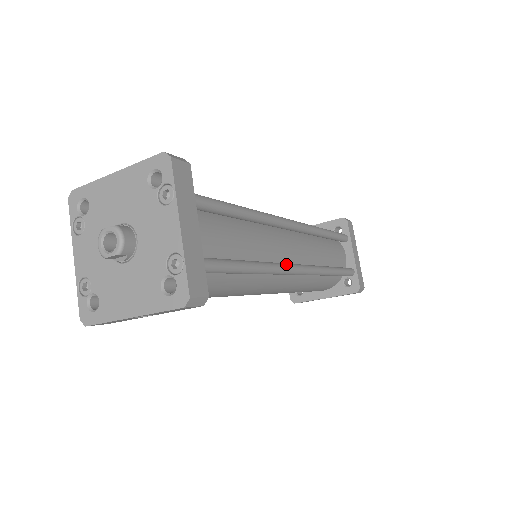
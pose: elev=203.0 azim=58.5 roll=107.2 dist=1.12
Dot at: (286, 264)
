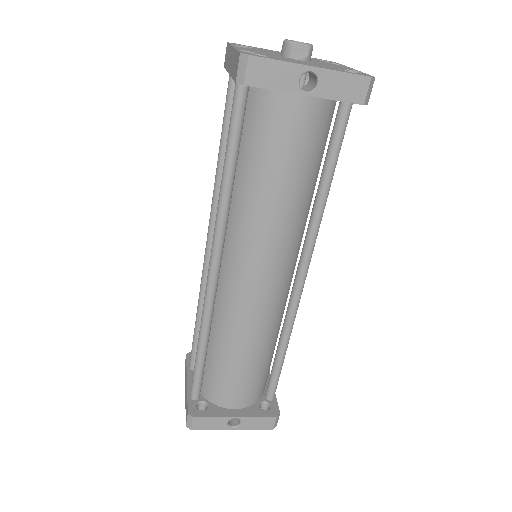
Dot at: occluded
